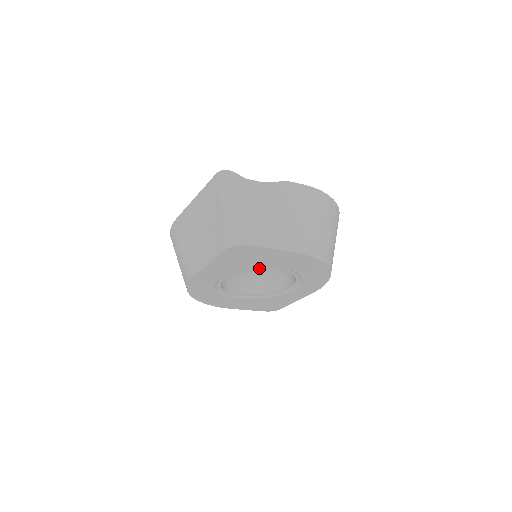
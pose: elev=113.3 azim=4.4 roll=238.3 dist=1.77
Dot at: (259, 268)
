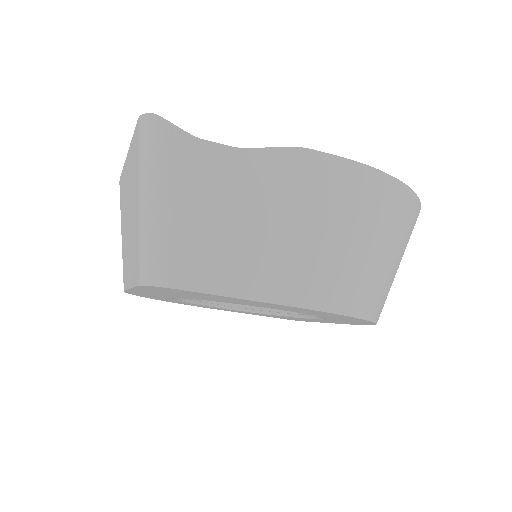
Dot at: occluded
